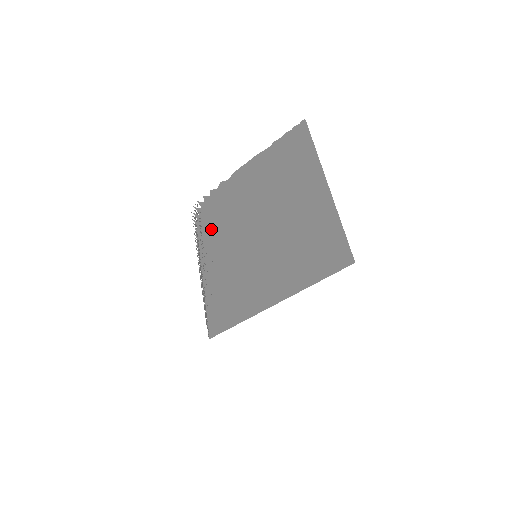
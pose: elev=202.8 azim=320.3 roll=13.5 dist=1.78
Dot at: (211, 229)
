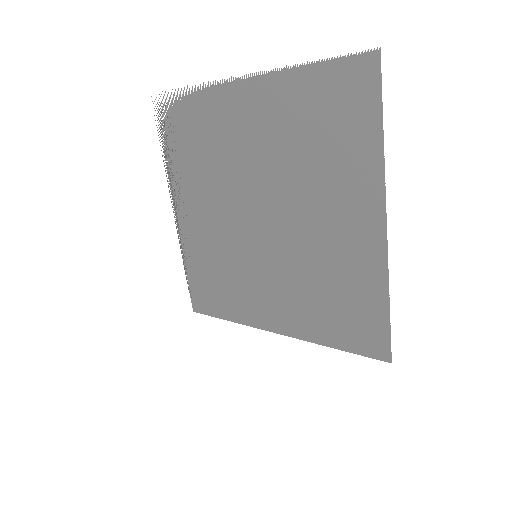
Dot at: (188, 165)
